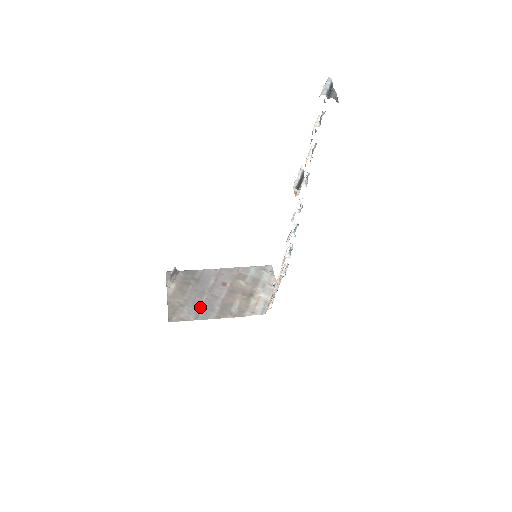
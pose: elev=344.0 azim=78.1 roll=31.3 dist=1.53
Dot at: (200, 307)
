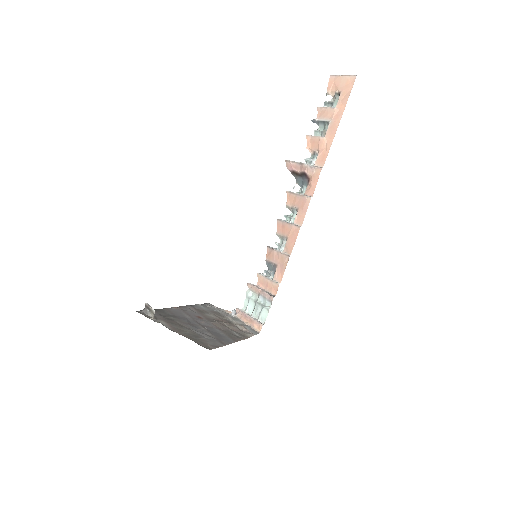
Dot at: (212, 335)
